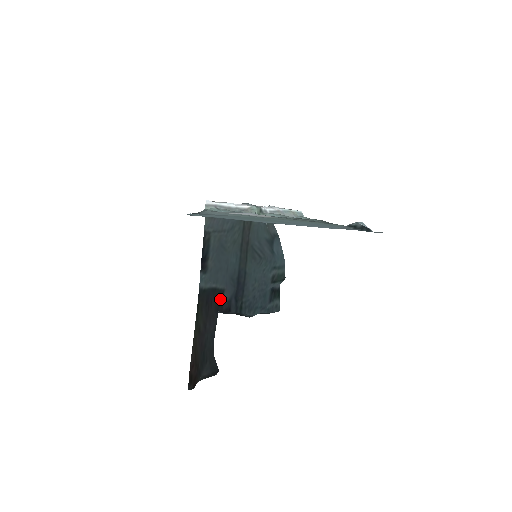
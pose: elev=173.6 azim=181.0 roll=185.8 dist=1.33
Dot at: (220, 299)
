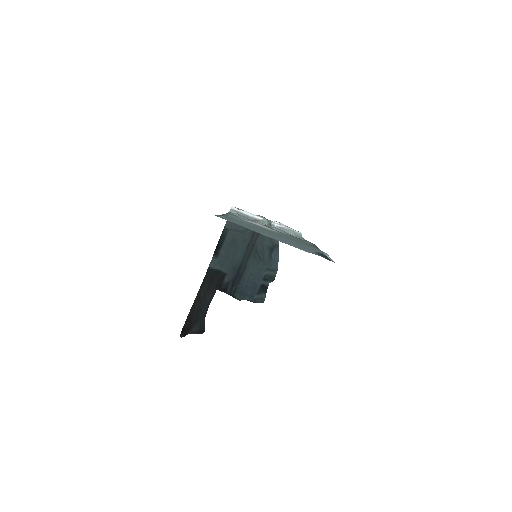
Dot at: (221, 280)
